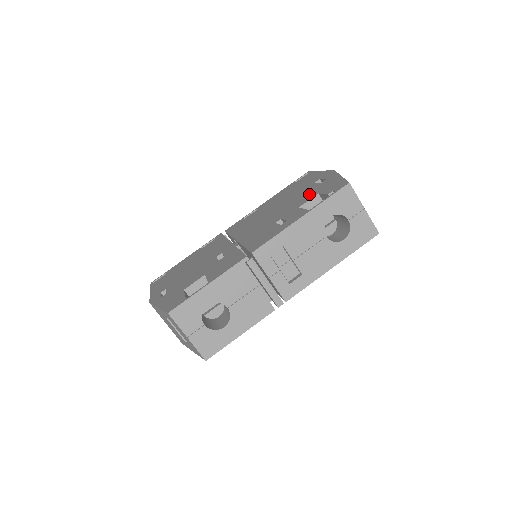
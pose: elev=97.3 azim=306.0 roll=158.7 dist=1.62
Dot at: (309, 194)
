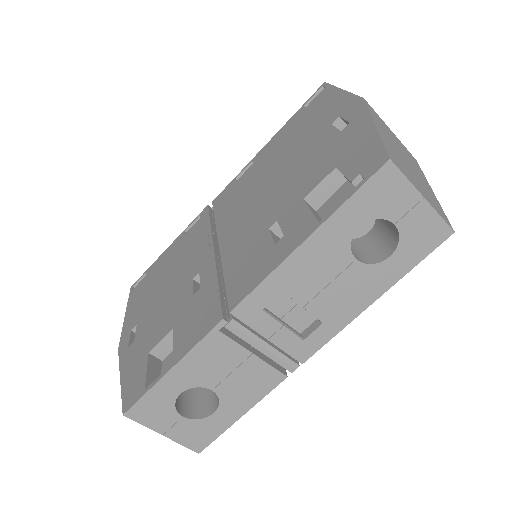
Dot at: (321, 162)
